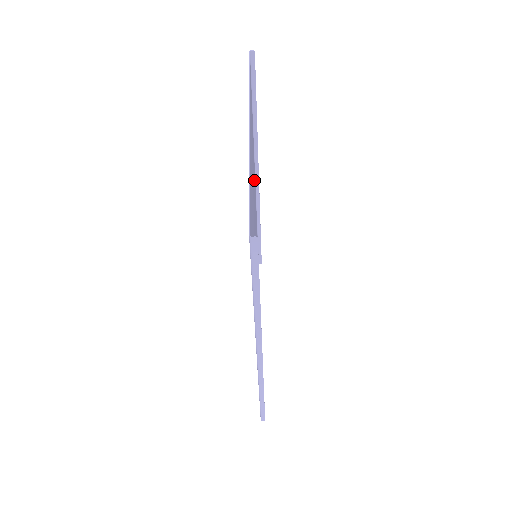
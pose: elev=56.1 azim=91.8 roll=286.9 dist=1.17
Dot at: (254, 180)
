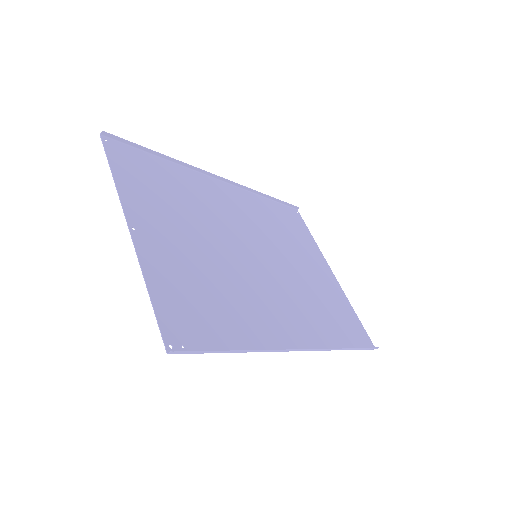
Dot at: (208, 198)
